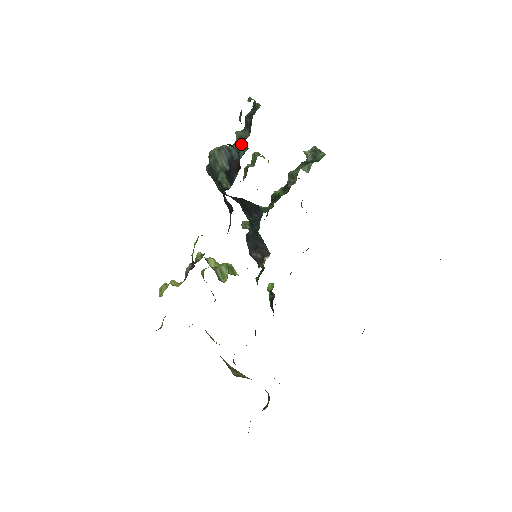
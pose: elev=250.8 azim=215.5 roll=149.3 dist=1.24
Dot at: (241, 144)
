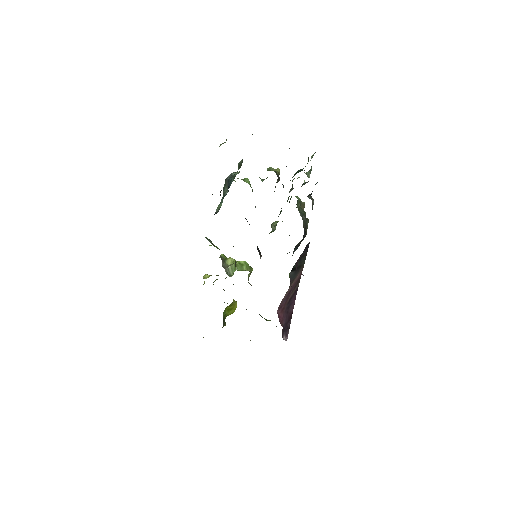
Dot at: occluded
